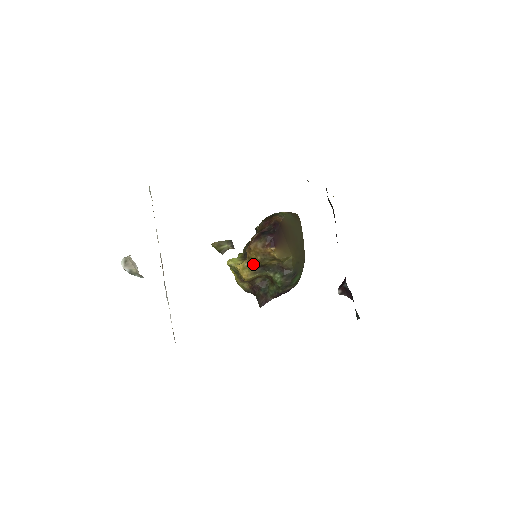
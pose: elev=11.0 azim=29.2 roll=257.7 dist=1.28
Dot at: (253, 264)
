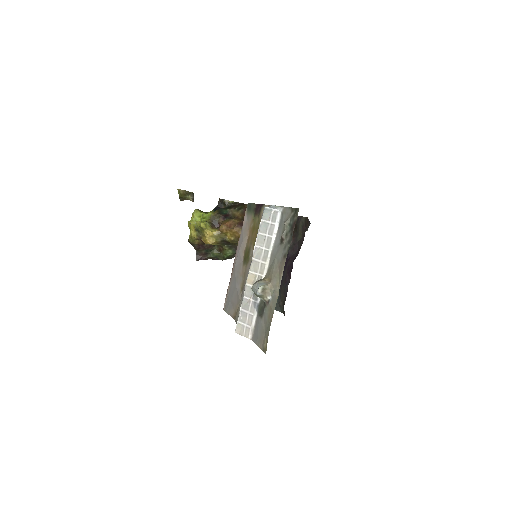
Dot at: (222, 238)
